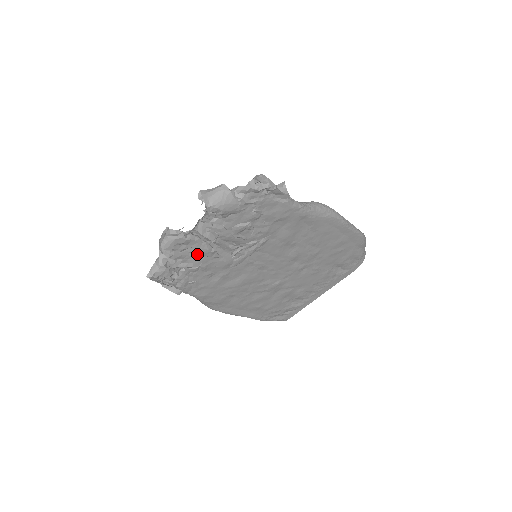
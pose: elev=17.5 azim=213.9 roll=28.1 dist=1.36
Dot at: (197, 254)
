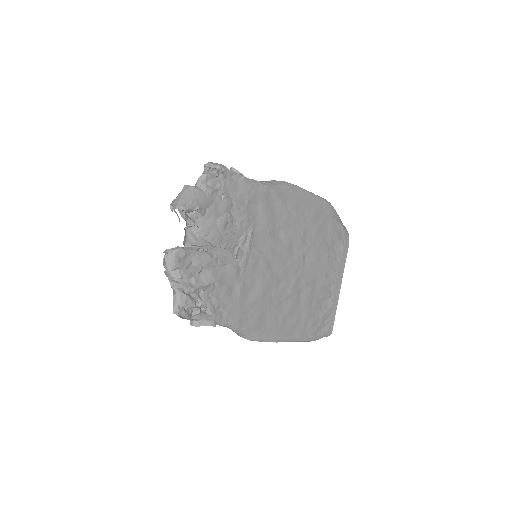
Dot at: (204, 266)
